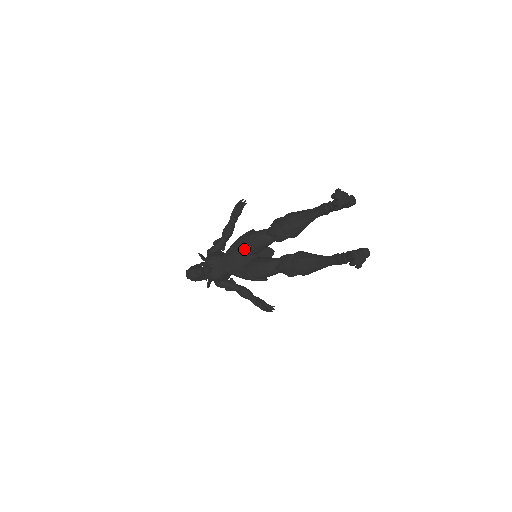
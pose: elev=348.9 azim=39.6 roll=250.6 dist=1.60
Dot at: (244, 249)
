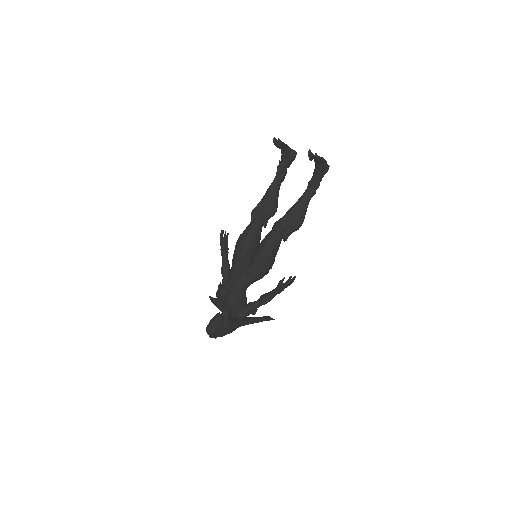
Dot at: (242, 250)
